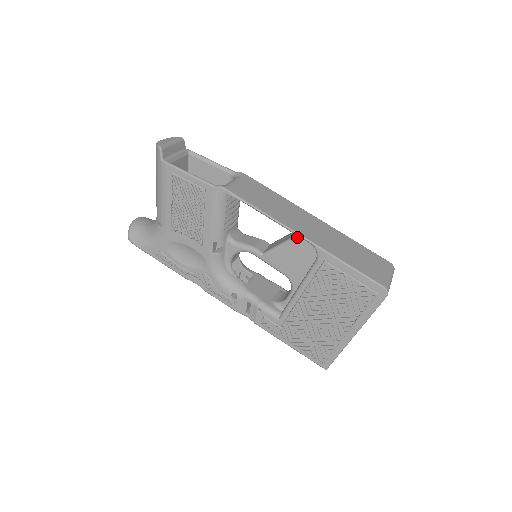
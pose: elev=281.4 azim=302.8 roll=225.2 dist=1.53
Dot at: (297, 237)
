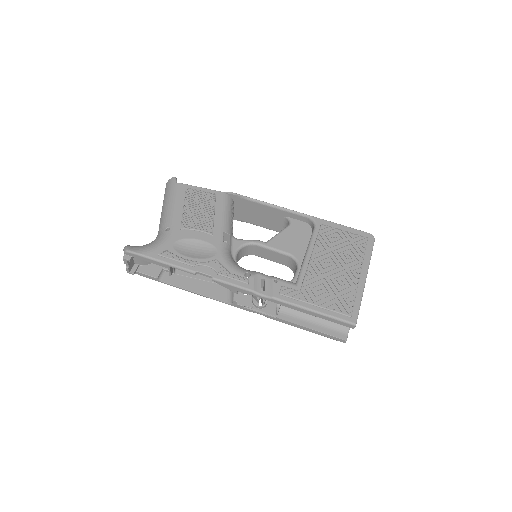
Dot at: (292, 223)
